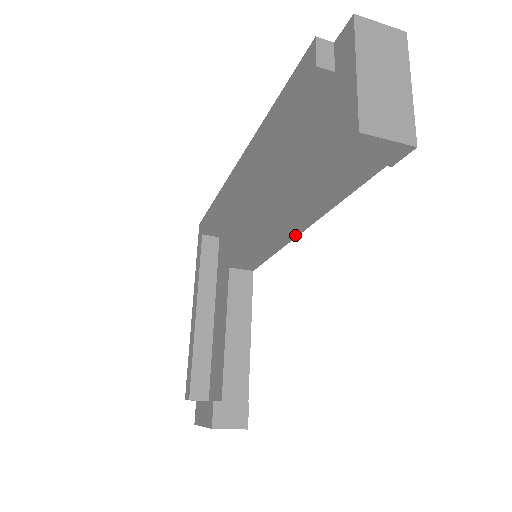
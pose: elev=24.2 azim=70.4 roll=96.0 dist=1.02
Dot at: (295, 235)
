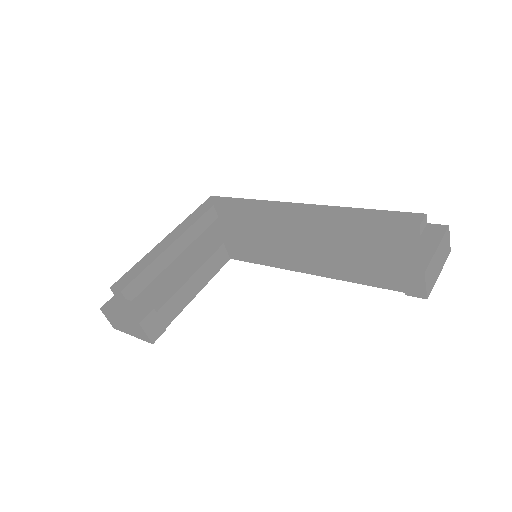
Dot at: (300, 271)
